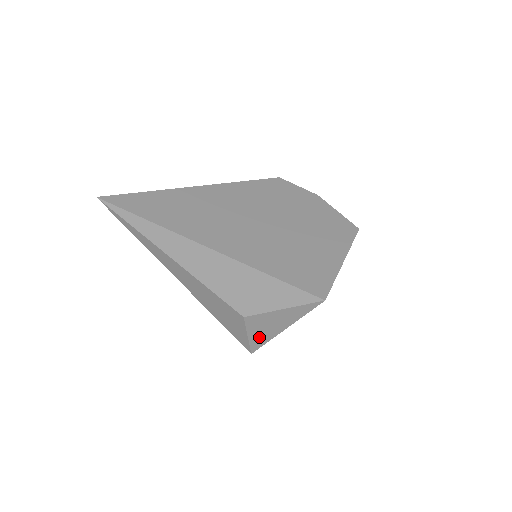
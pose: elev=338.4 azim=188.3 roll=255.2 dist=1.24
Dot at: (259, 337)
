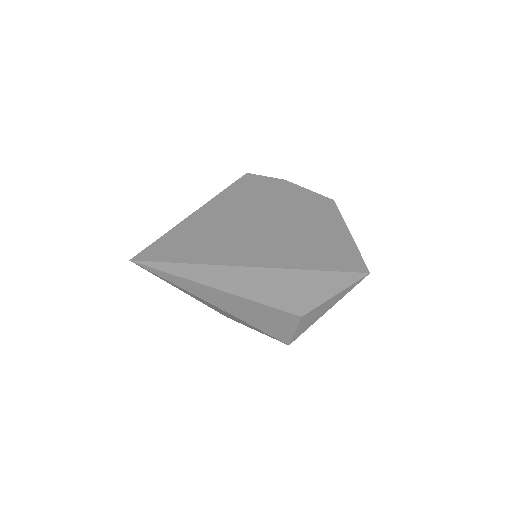
Dot at: (303, 328)
